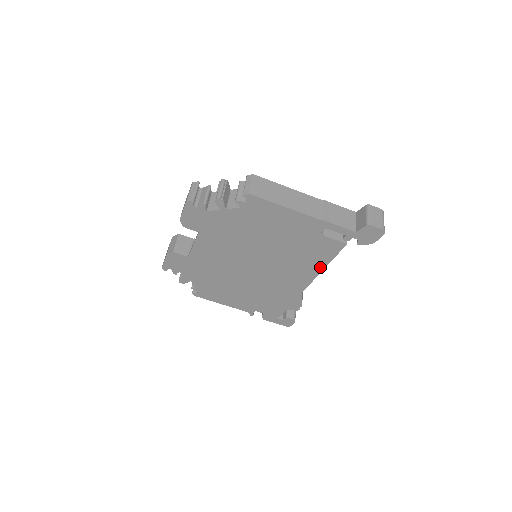
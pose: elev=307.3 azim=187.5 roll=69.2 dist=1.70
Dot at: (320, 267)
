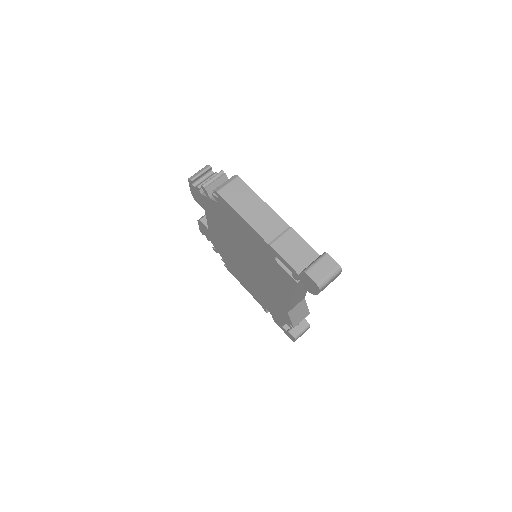
Dot at: (289, 295)
